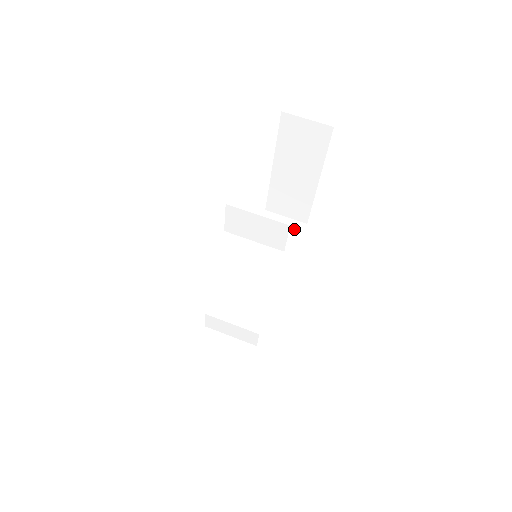
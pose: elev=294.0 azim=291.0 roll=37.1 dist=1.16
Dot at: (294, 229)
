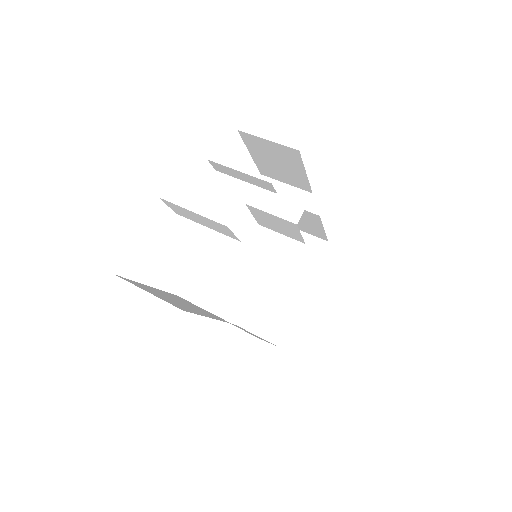
Dot at: (265, 340)
